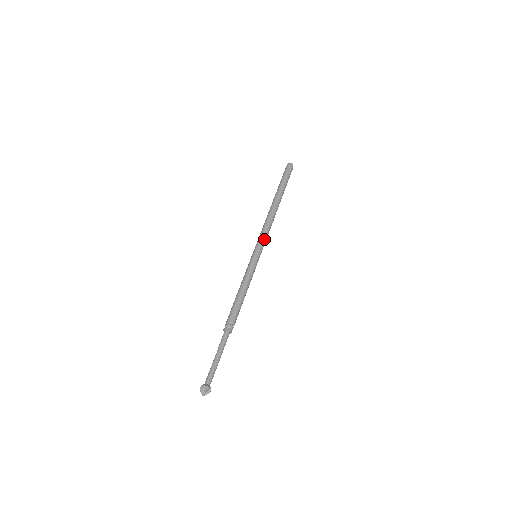
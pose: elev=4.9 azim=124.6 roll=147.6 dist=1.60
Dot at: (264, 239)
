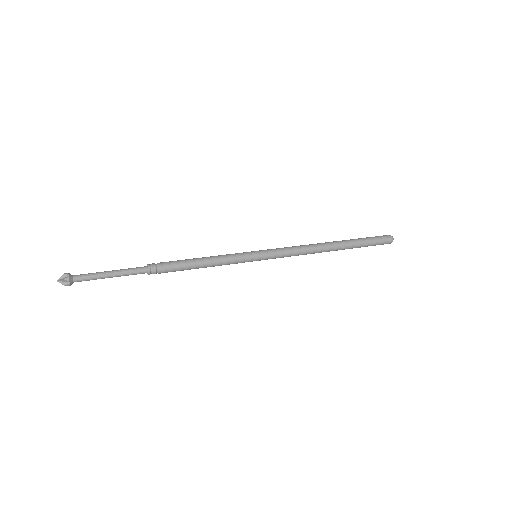
Dot at: (279, 249)
